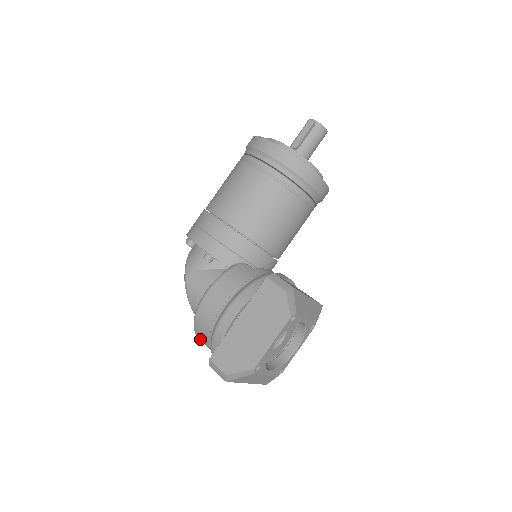
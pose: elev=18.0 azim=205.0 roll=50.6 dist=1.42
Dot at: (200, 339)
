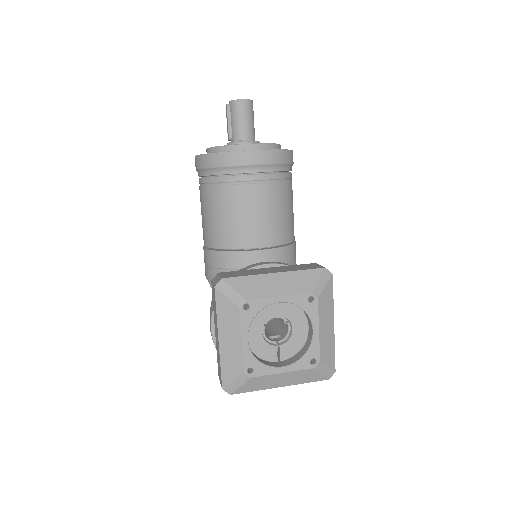
Dot at: occluded
